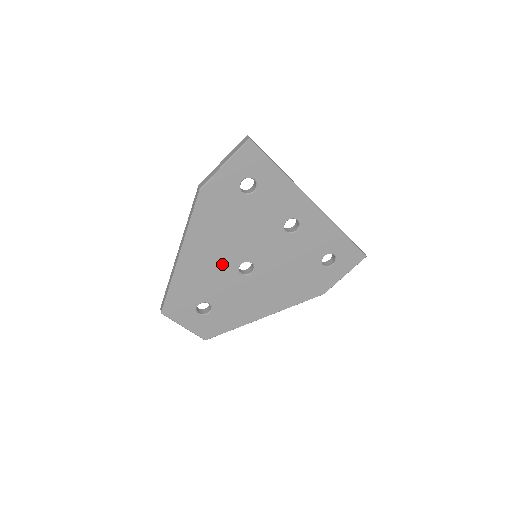
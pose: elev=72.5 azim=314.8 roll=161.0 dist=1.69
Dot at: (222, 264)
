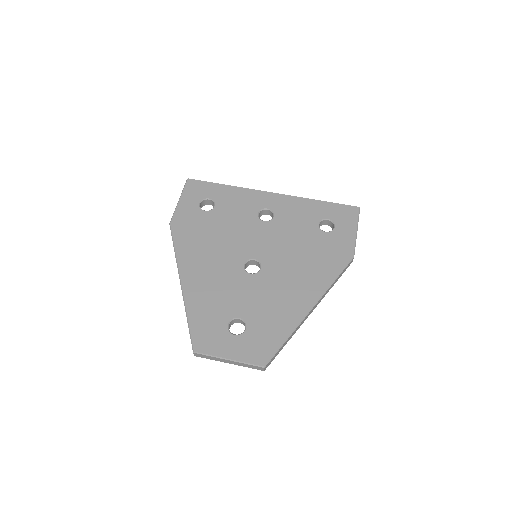
Dot at: (226, 273)
